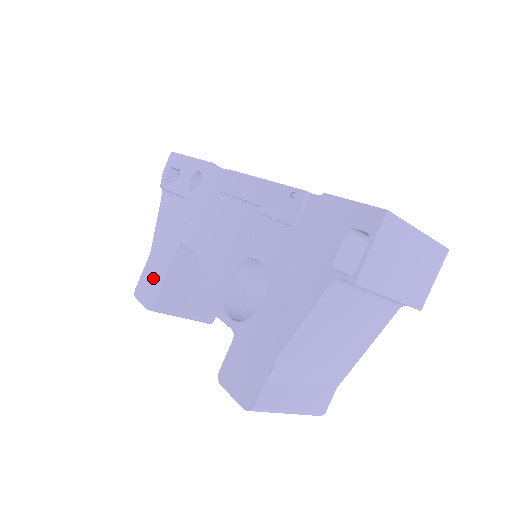
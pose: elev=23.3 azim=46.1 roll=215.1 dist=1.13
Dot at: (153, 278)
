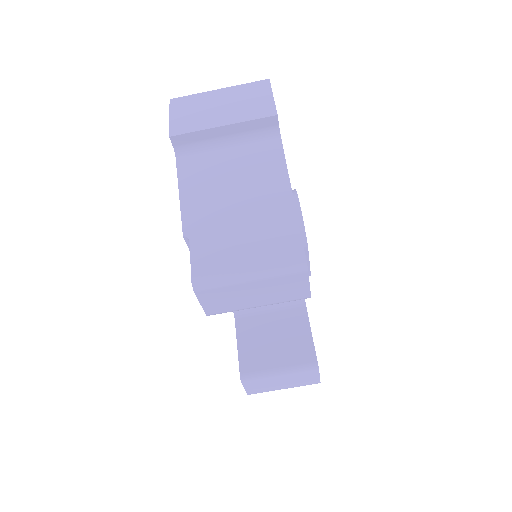
Dot at: occluded
